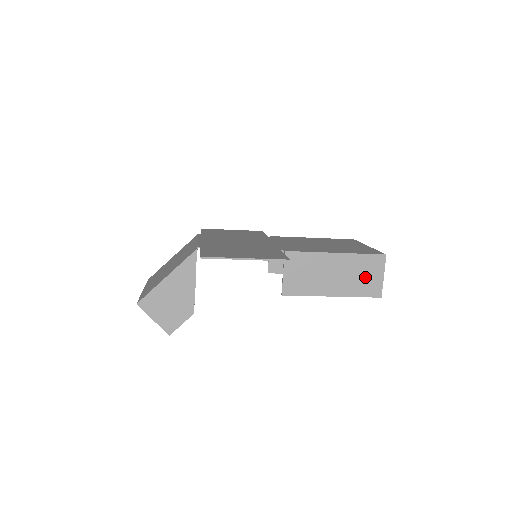
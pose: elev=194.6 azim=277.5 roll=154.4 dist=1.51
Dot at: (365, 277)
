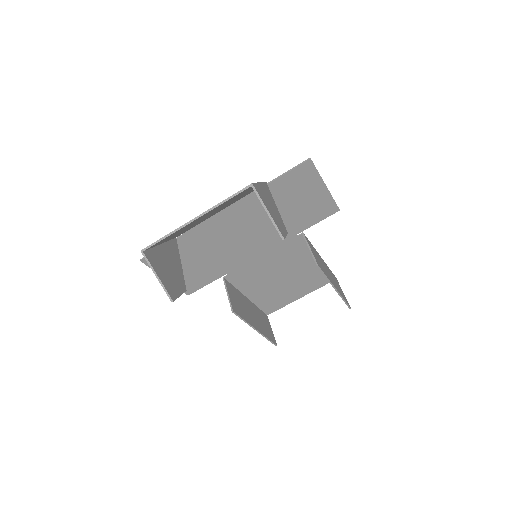
Dot at: (338, 286)
